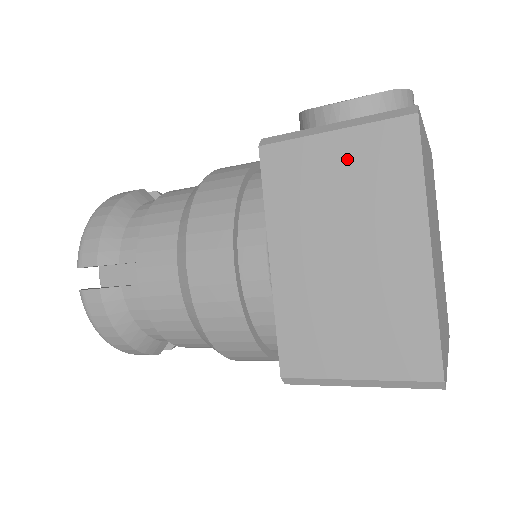
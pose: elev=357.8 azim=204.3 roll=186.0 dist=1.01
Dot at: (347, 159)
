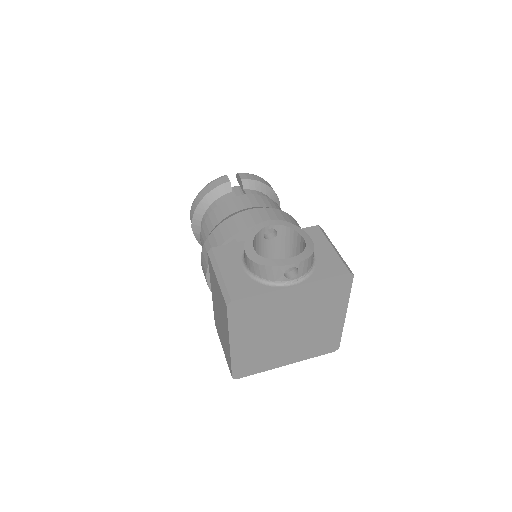
Dot at: (219, 292)
